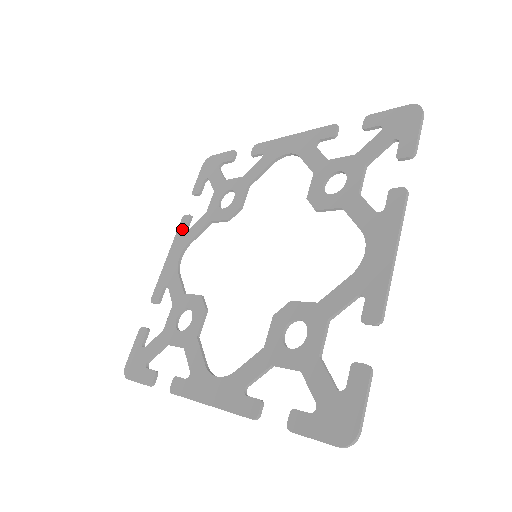
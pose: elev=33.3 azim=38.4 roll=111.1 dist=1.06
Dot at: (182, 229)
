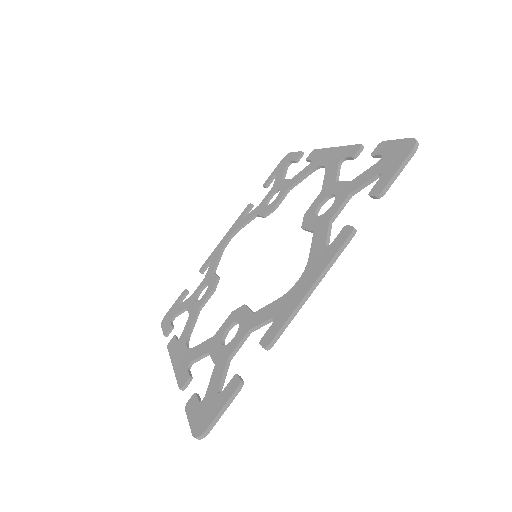
Dot at: (242, 215)
